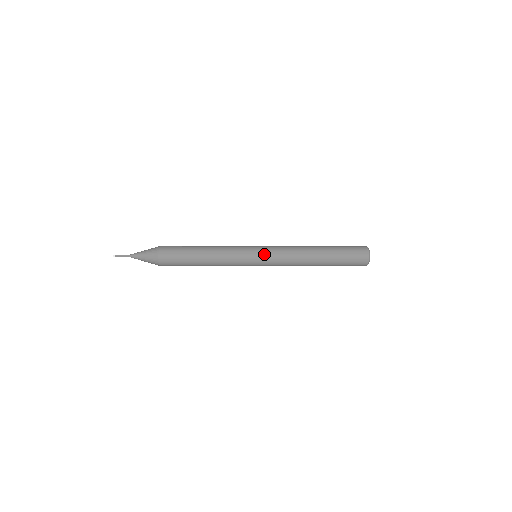
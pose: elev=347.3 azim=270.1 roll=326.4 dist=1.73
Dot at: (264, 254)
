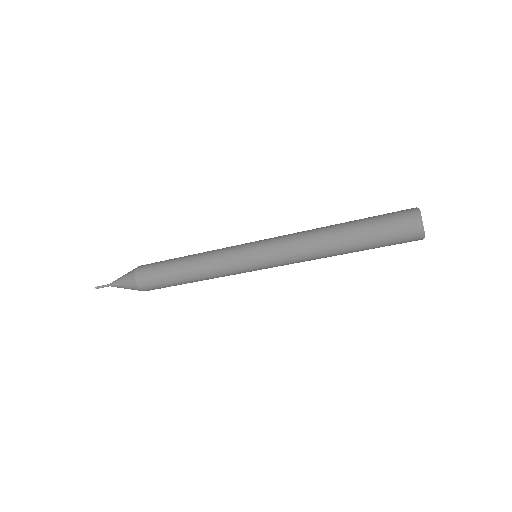
Dot at: (263, 240)
